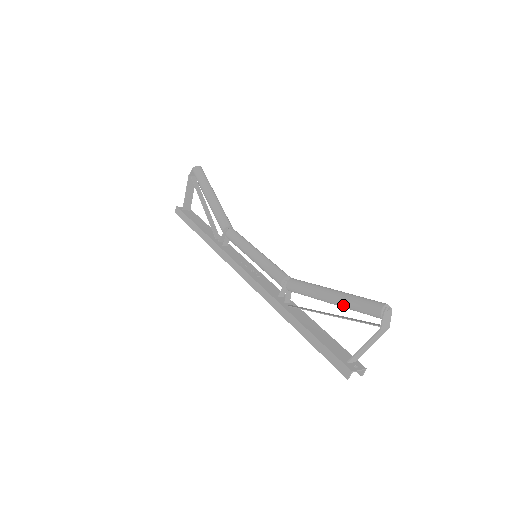
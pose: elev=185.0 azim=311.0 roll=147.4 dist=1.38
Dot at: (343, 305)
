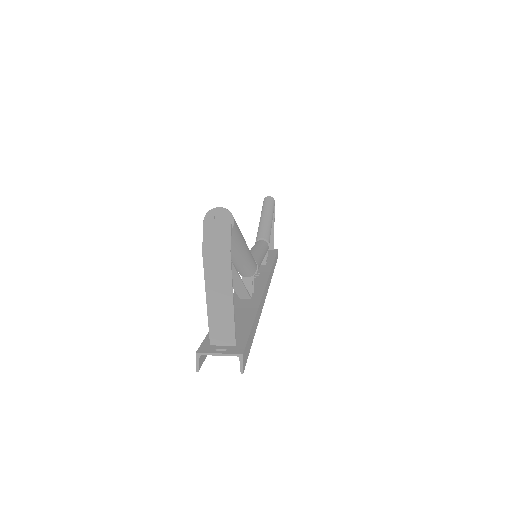
Dot at: occluded
